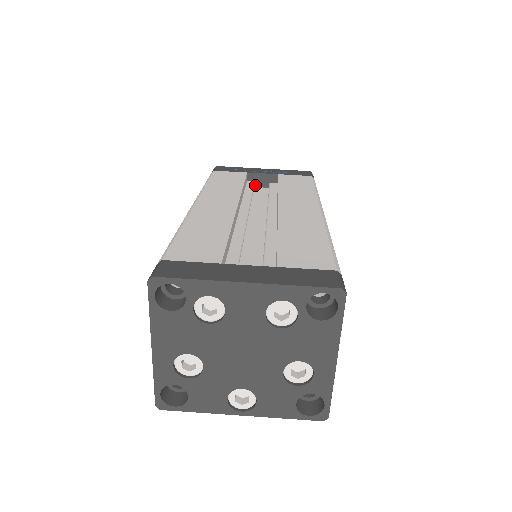
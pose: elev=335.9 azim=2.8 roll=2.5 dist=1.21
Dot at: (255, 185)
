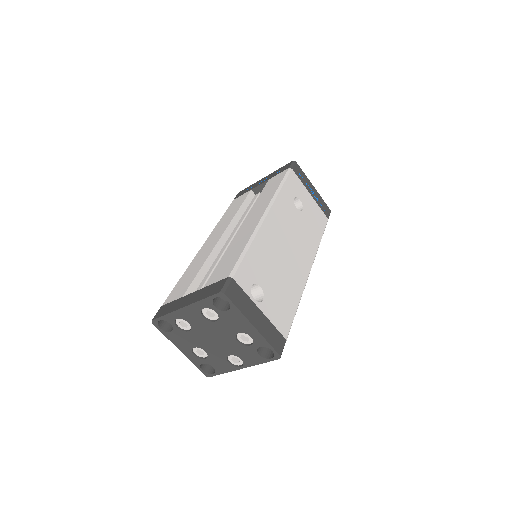
Dot at: occluded
